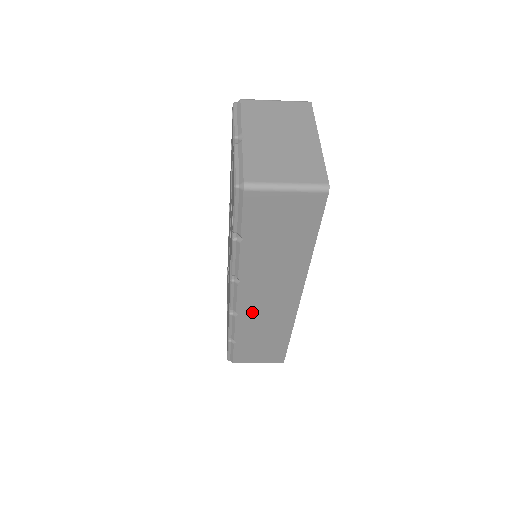
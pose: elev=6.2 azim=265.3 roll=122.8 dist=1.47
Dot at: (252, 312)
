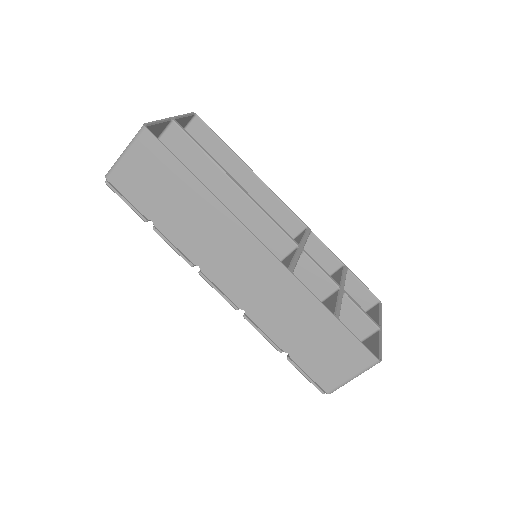
Dot at: (251, 298)
